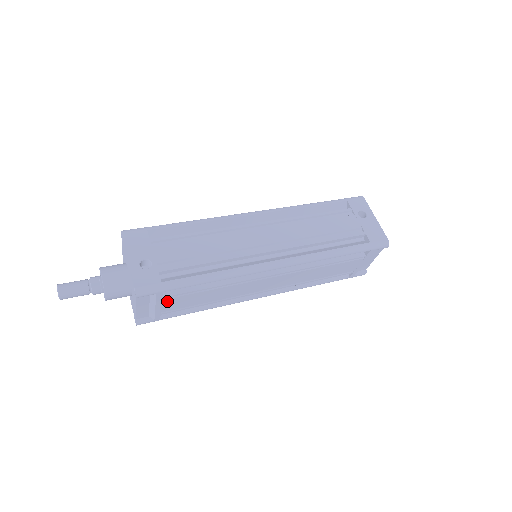
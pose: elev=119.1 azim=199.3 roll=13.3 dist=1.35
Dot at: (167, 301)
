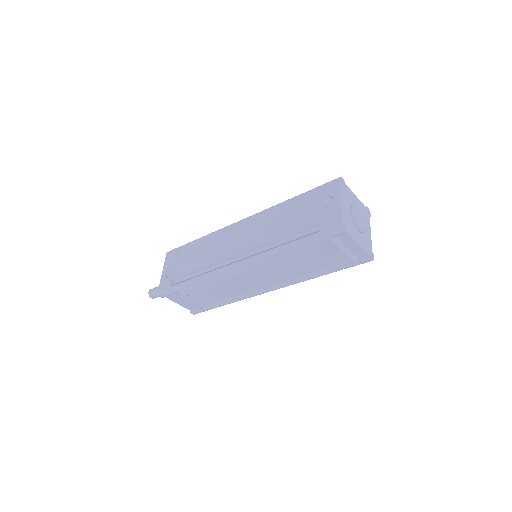
Dot at: (187, 298)
